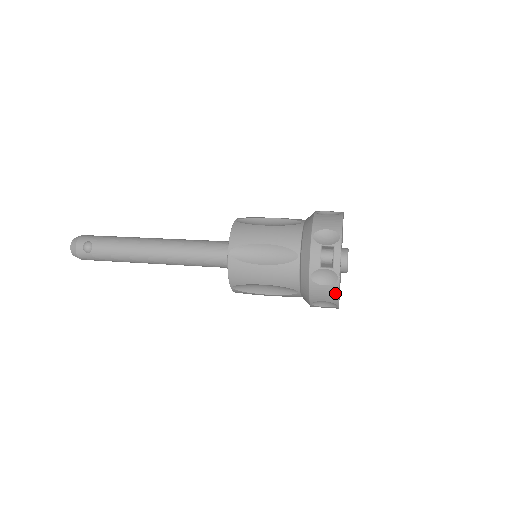
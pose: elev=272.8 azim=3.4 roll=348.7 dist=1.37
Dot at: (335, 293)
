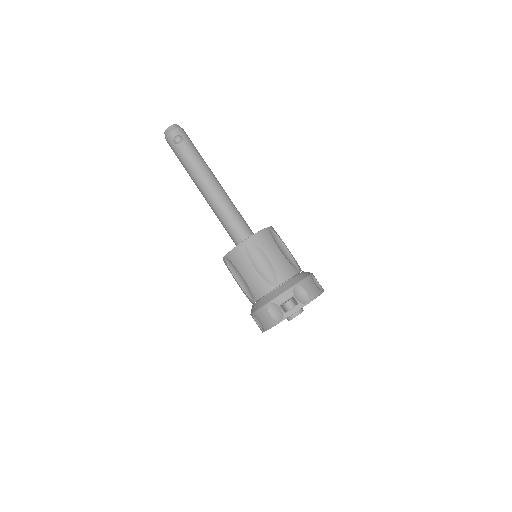
Dot at: (271, 325)
